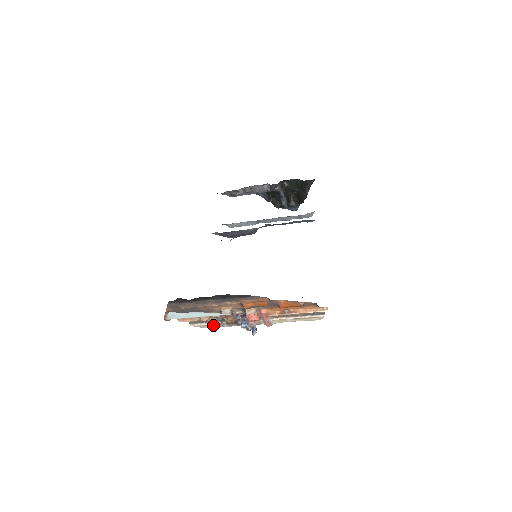
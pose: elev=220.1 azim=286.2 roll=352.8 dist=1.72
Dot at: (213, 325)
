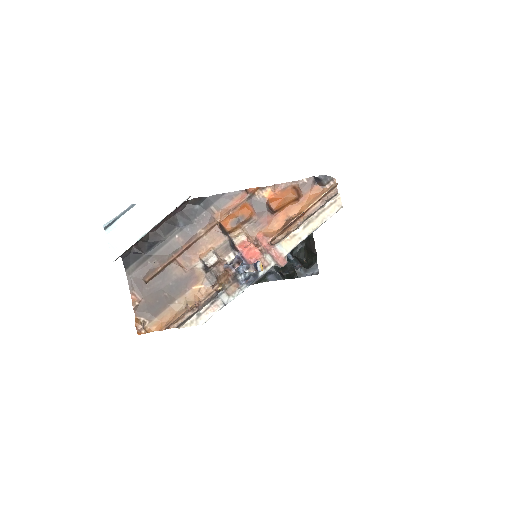
Dot at: (209, 310)
